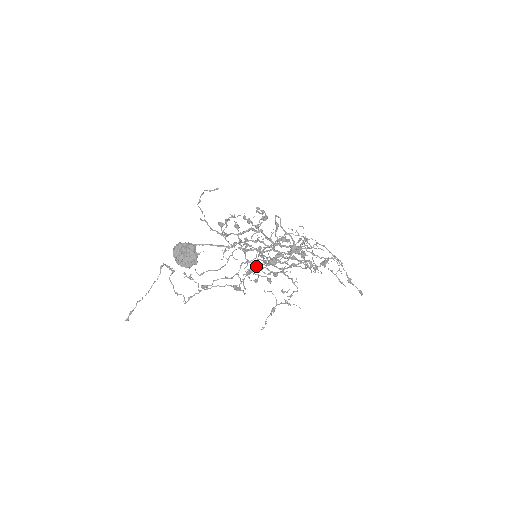
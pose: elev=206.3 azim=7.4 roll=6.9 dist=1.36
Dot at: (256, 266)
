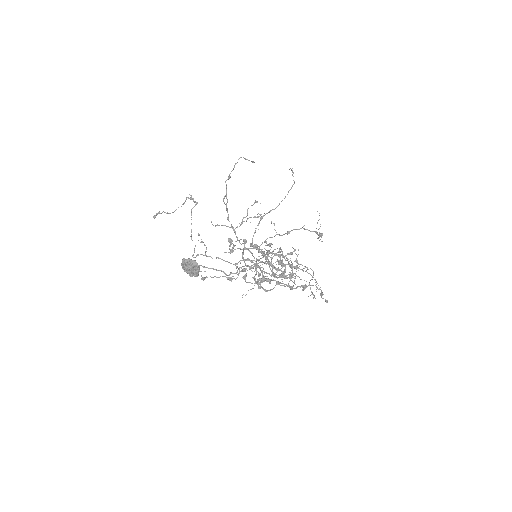
Dot at: (246, 282)
